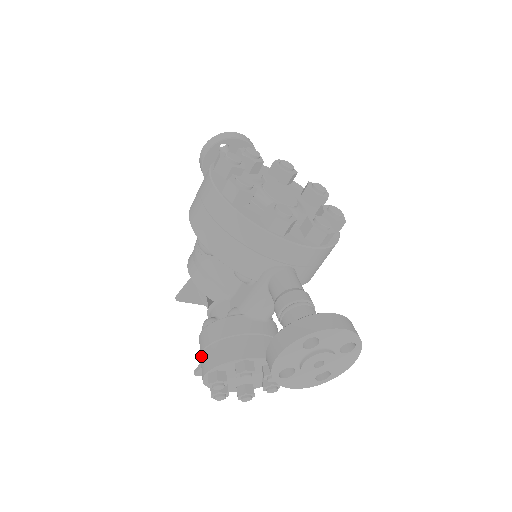
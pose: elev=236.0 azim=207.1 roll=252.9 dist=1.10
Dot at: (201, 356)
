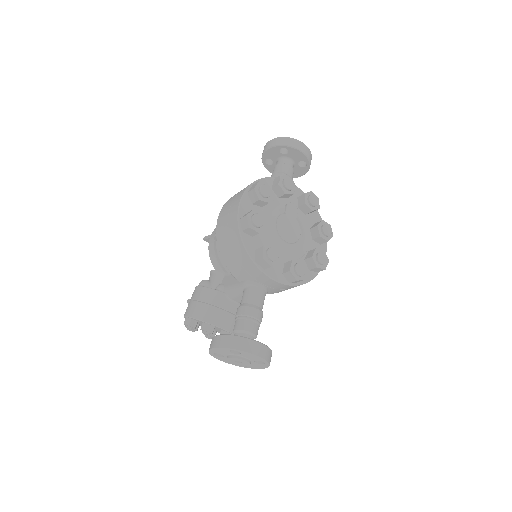
Dot at: (189, 302)
